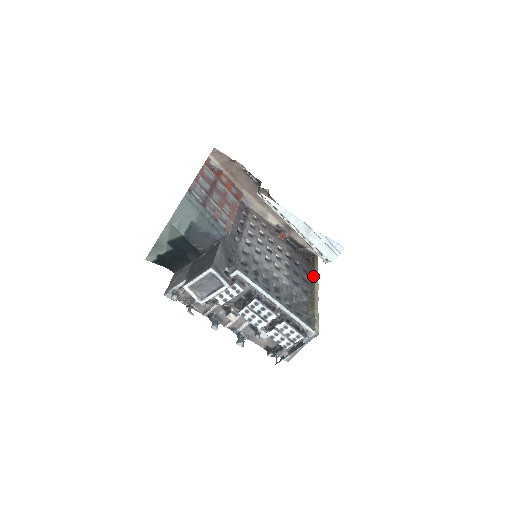
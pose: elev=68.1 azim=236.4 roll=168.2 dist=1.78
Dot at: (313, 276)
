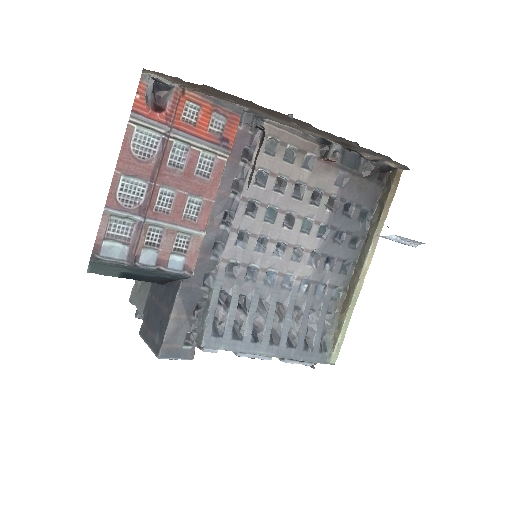
Dot at: (371, 233)
